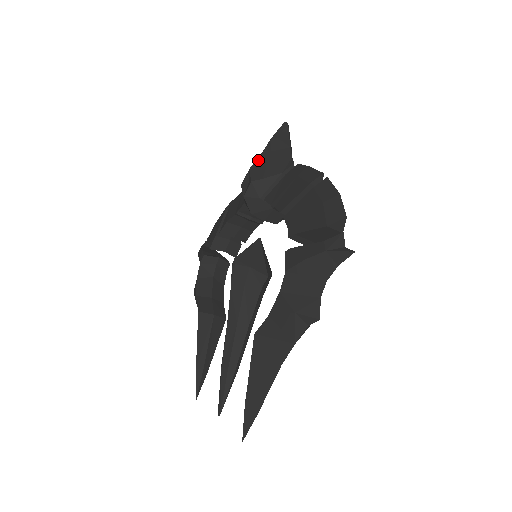
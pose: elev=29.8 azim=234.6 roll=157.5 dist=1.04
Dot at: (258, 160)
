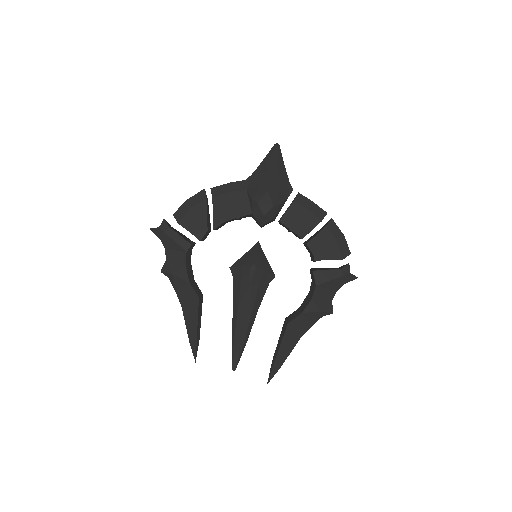
Dot at: (271, 183)
